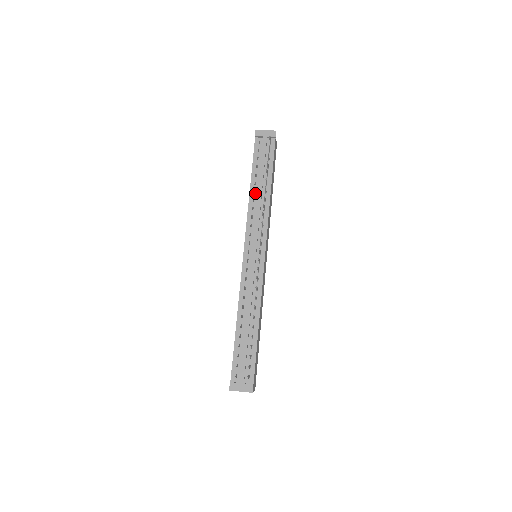
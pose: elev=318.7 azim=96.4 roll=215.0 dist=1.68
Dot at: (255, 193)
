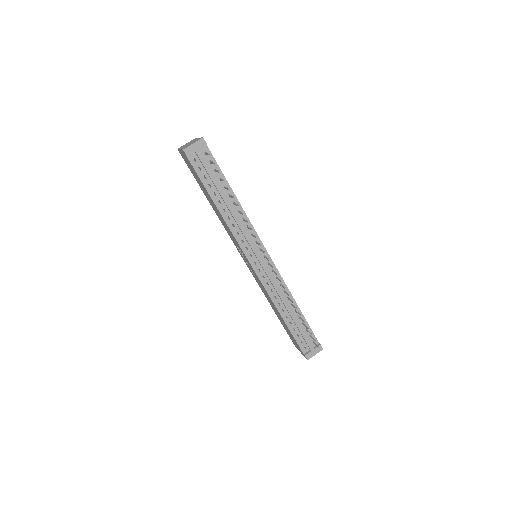
Dot at: (226, 211)
